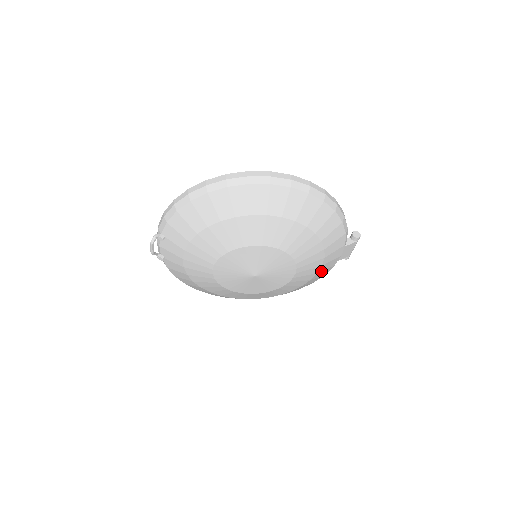
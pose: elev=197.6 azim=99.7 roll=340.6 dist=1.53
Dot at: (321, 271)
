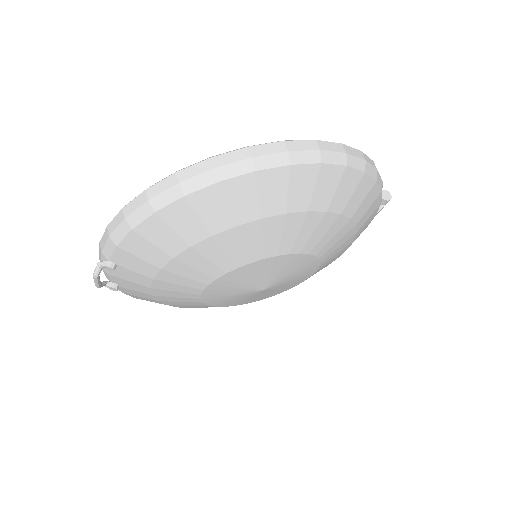
Dot at: occluded
